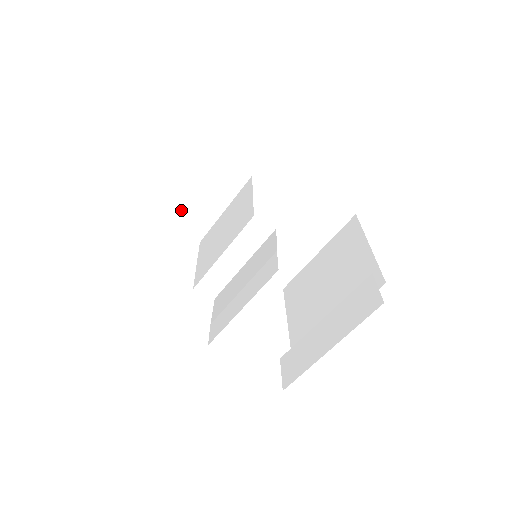
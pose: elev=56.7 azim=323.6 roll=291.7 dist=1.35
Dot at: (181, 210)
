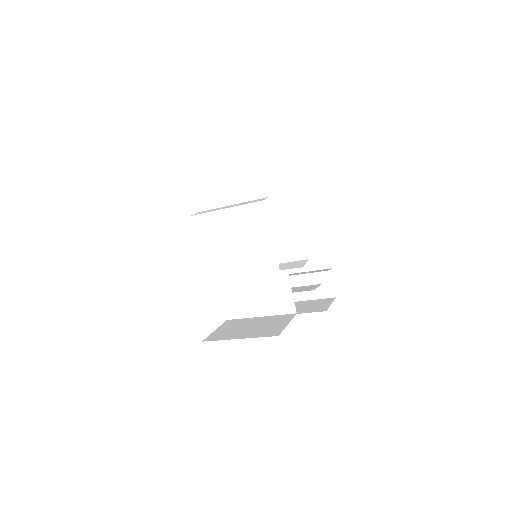
Dot at: occluded
